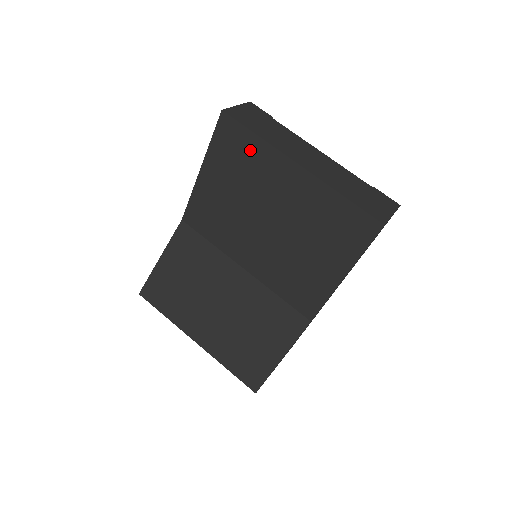
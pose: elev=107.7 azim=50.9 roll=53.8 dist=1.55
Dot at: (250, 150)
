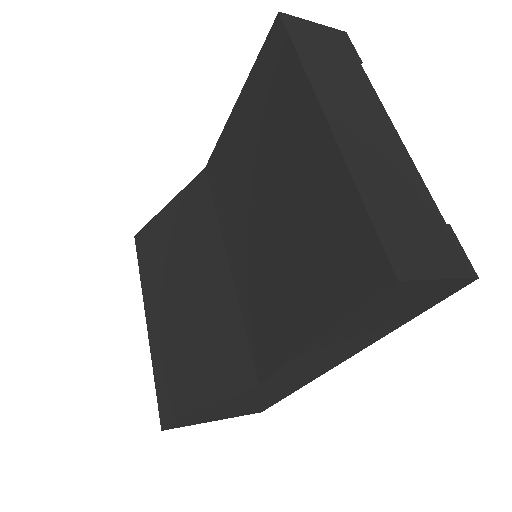
Dot at: (285, 82)
